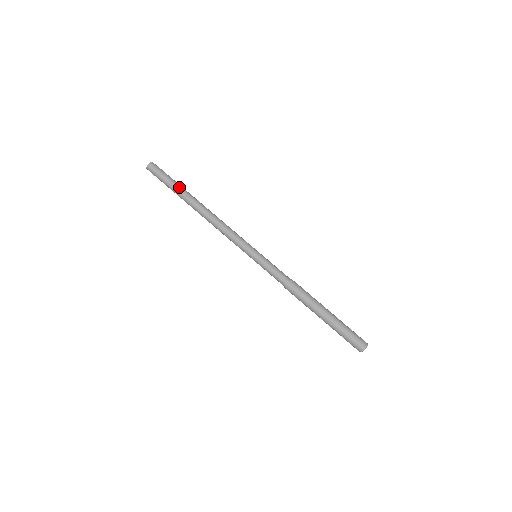
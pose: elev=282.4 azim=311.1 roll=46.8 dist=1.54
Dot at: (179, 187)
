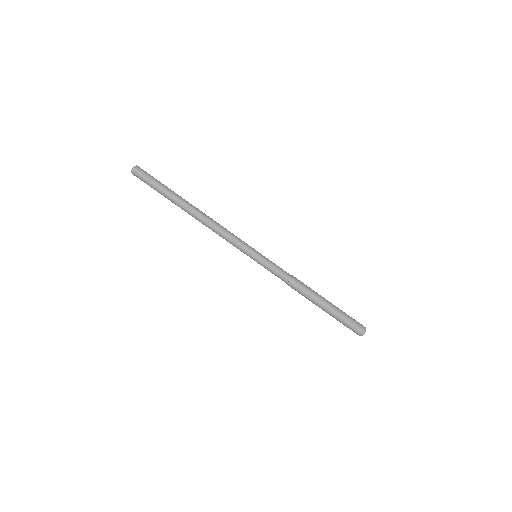
Dot at: (170, 191)
